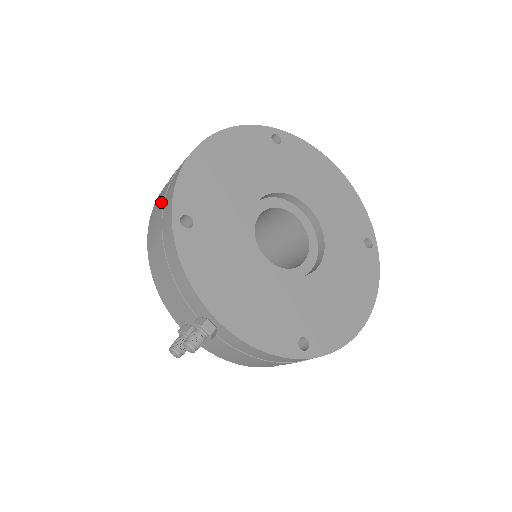
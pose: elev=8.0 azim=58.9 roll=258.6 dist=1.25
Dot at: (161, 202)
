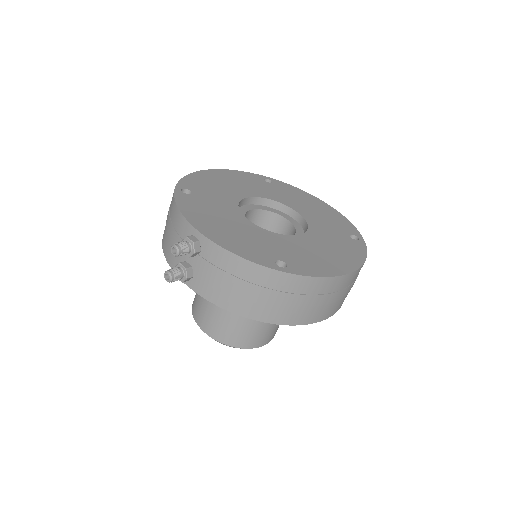
Dot at: occluded
